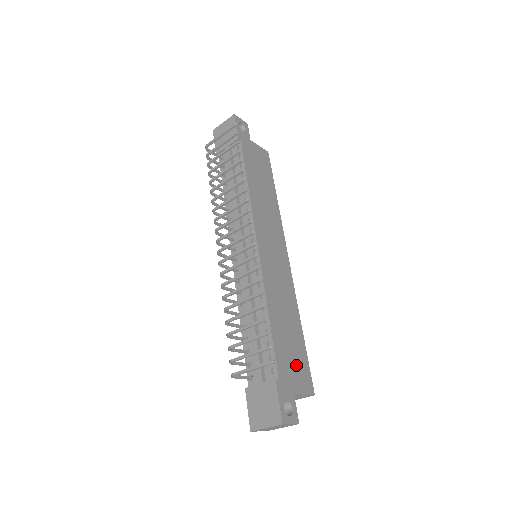
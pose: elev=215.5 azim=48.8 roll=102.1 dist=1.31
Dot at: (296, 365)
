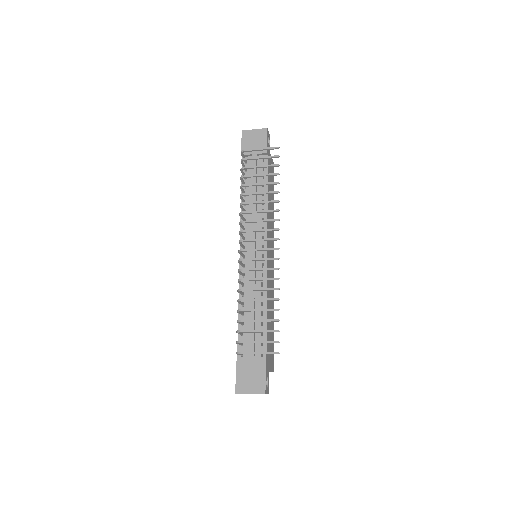
Dot at: (271, 350)
